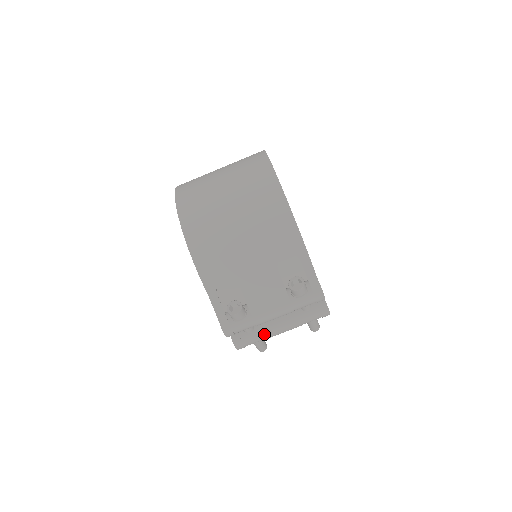
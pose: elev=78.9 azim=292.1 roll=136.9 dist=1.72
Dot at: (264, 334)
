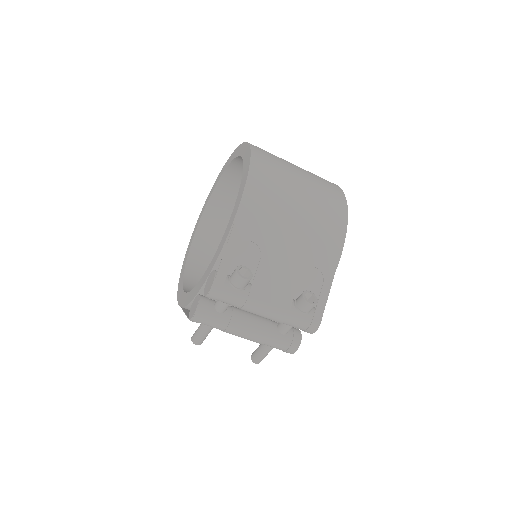
Dot at: (230, 324)
